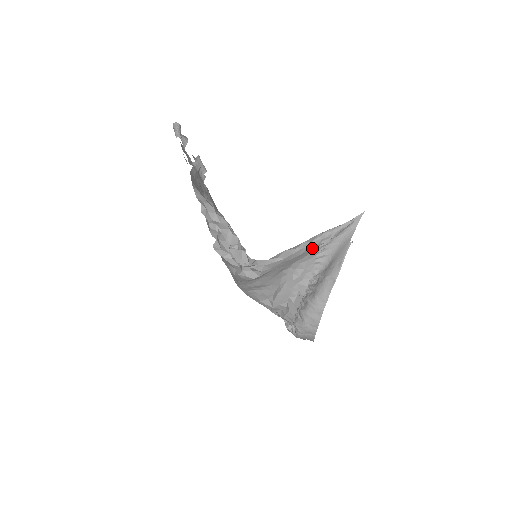
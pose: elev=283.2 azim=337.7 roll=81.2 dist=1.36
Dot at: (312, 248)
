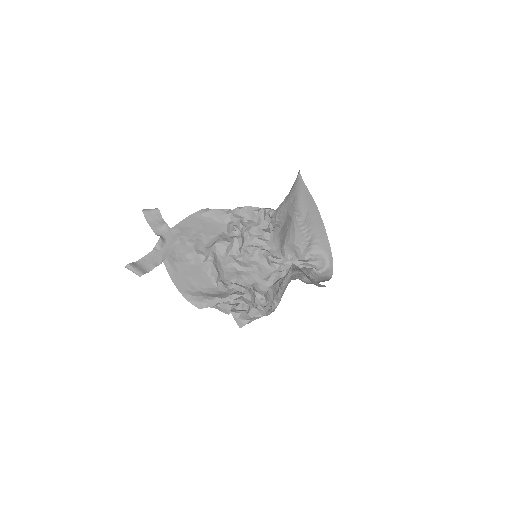
Dot at: occluded
